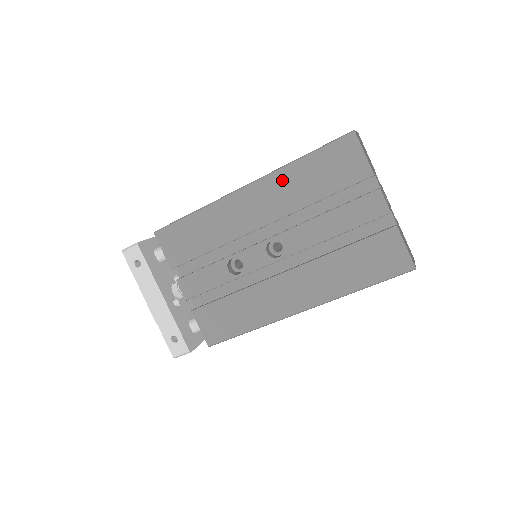
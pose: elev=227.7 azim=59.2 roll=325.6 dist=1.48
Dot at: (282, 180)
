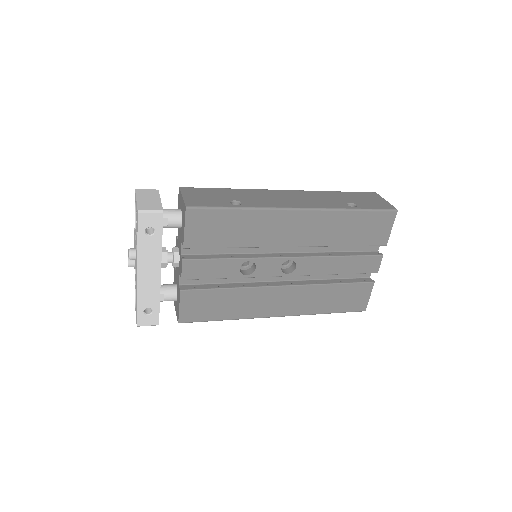
Dot at: (330, 219)
